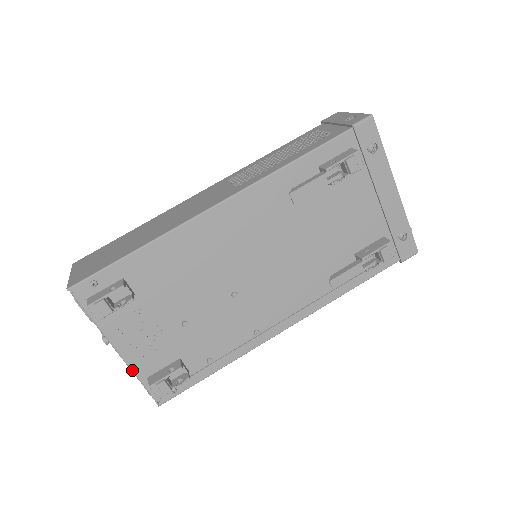
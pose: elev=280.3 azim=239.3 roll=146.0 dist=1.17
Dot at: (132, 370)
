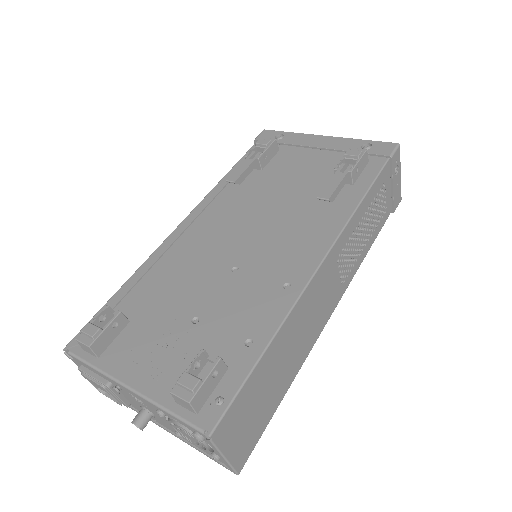
Dot at: (153, 402)
